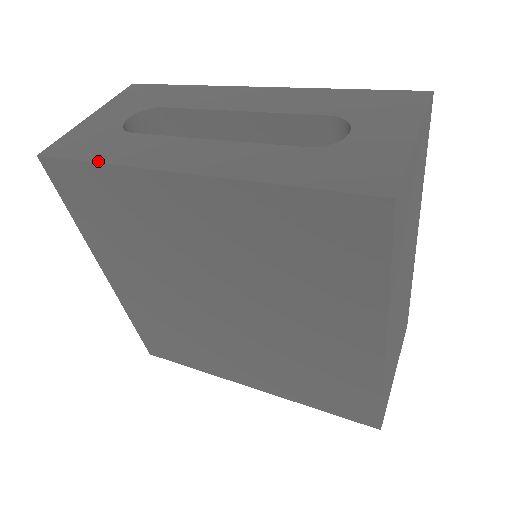
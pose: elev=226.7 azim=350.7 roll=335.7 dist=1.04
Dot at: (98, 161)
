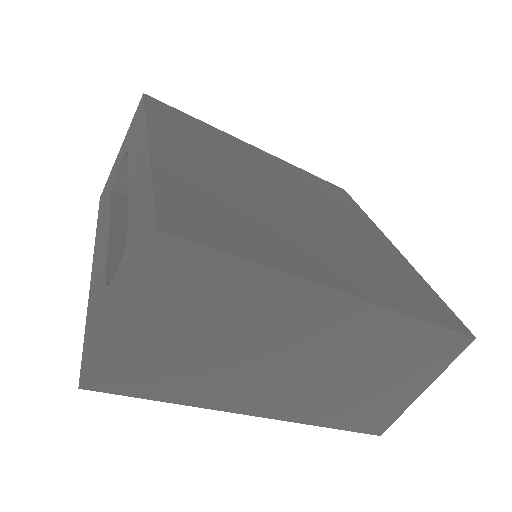
Dot at: (97, 224)
